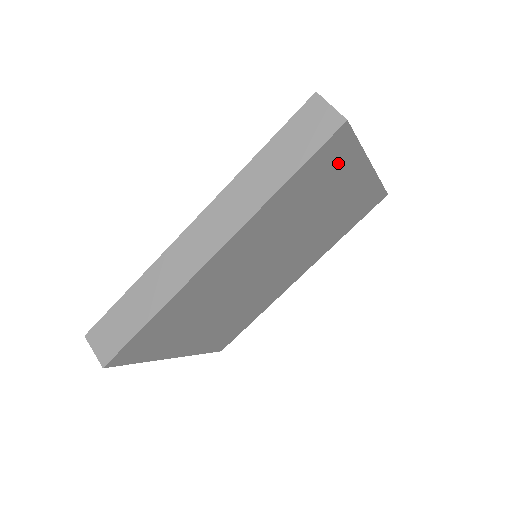
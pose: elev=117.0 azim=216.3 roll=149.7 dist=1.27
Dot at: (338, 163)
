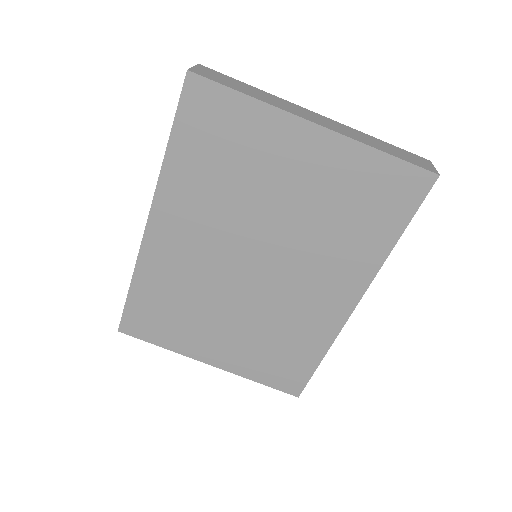
Dot at: (232, 121)
